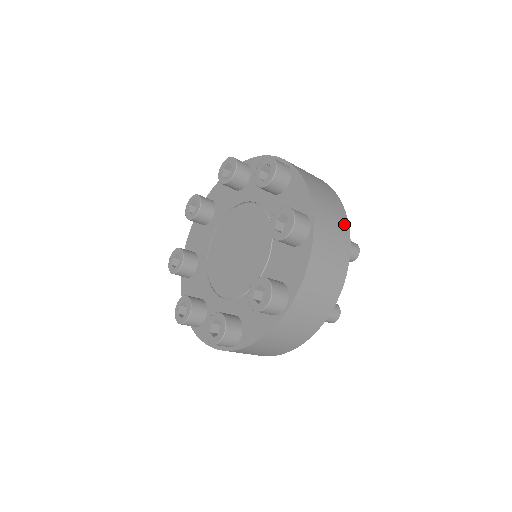
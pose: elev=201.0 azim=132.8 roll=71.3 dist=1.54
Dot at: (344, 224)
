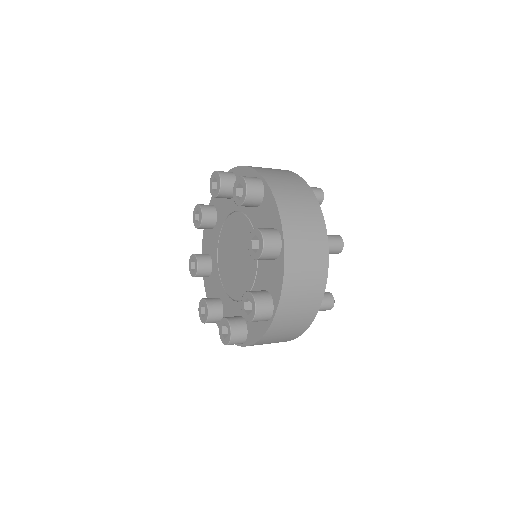
Dot at: (320, 226)
